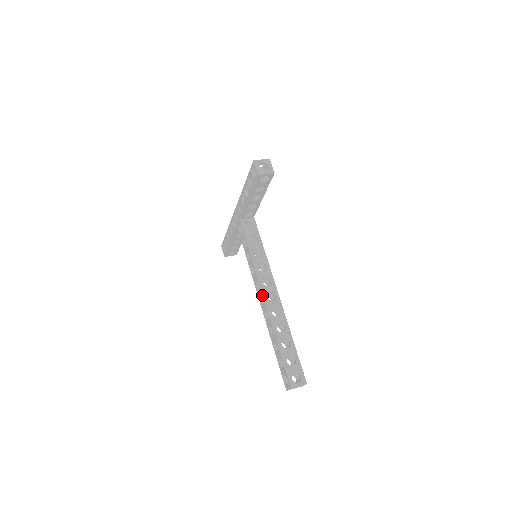
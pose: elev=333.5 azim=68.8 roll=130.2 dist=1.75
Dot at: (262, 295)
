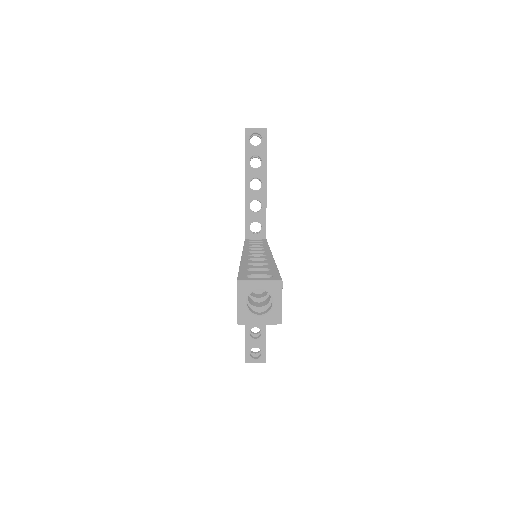
Dot at: occluded
